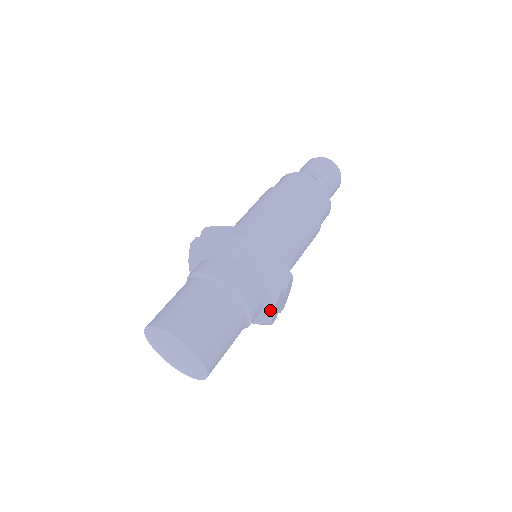
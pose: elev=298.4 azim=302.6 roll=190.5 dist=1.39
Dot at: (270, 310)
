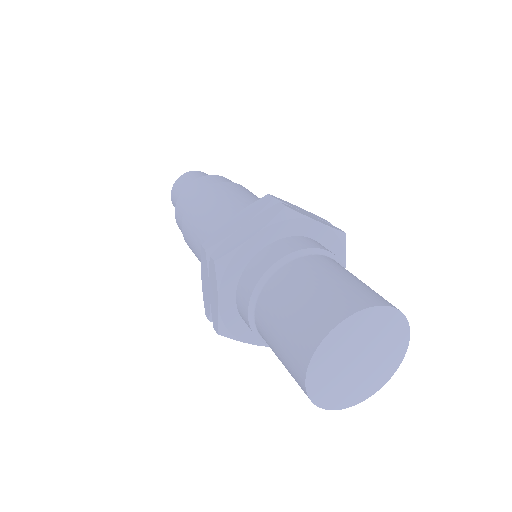
Dot at: occluded
